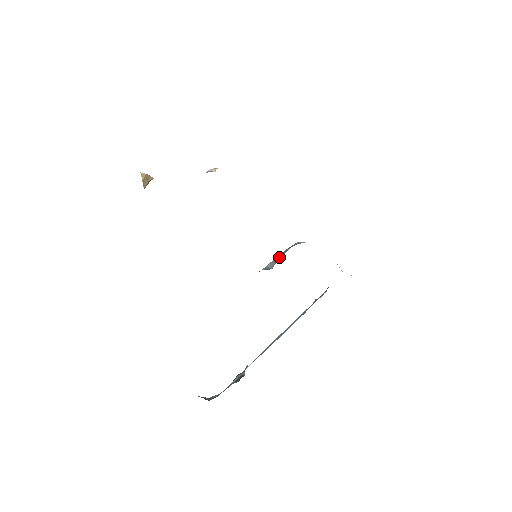
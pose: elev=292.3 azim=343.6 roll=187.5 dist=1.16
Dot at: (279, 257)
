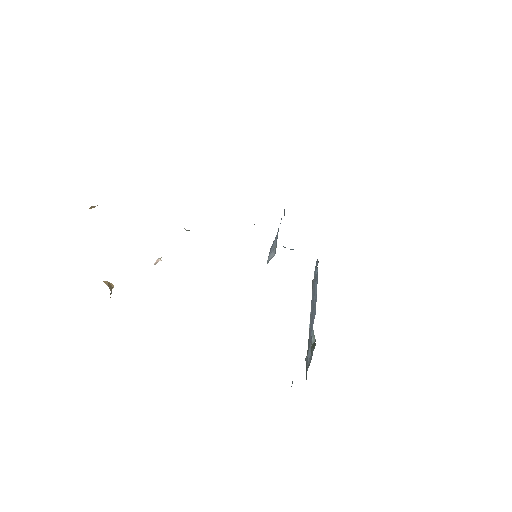
Dot at: (274, 244)
